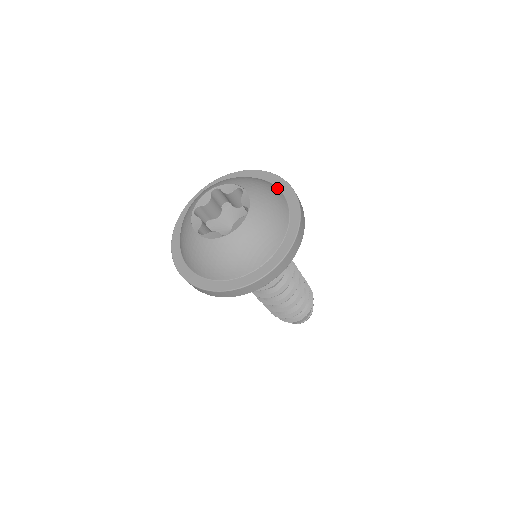
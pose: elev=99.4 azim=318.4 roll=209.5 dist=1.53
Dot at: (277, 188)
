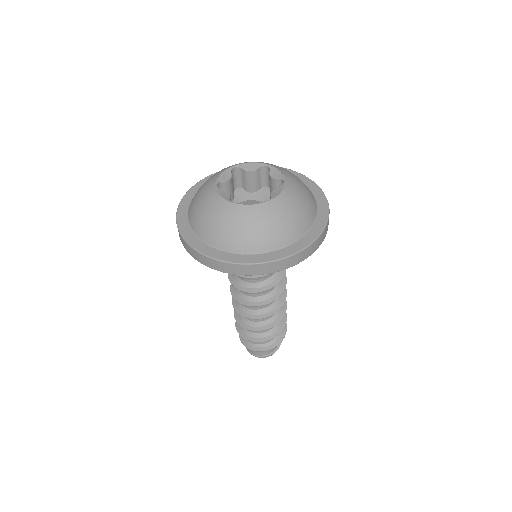
Dot at: (316, 211)
